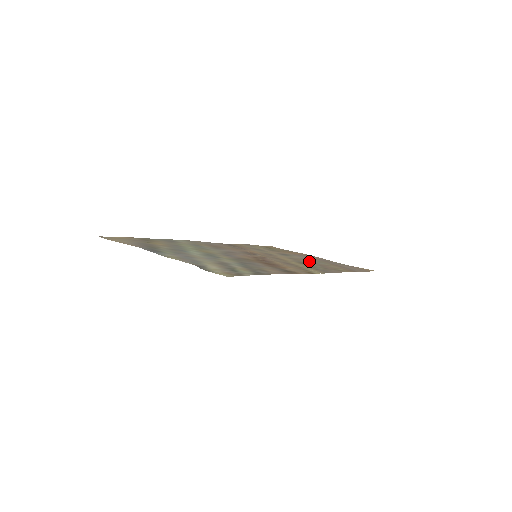
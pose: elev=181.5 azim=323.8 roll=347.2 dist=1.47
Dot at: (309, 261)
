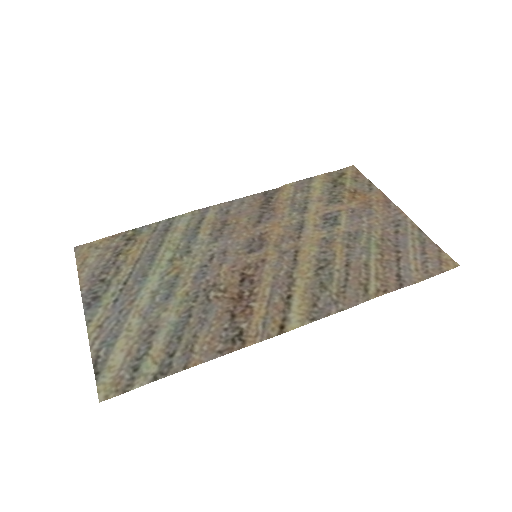
Dot at: (347, 249)
